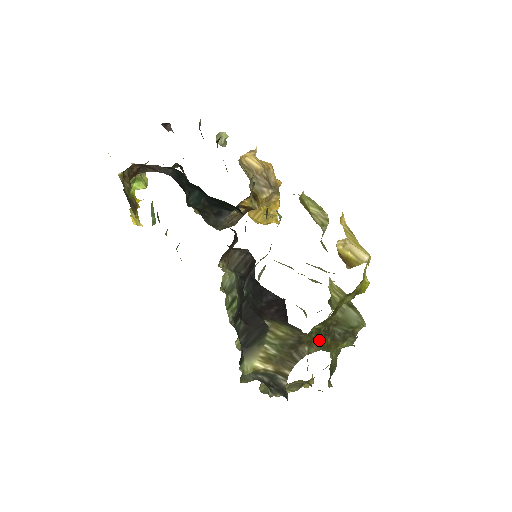
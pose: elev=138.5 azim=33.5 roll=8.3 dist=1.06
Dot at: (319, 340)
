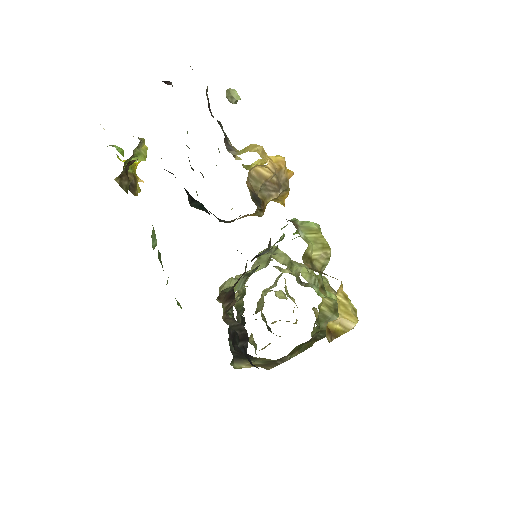
Dot at: (301, 347)
